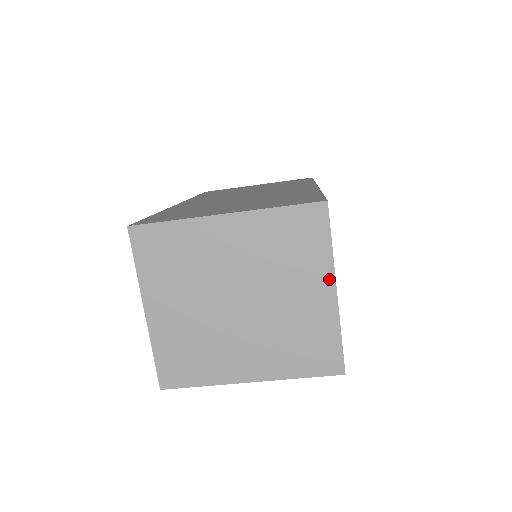
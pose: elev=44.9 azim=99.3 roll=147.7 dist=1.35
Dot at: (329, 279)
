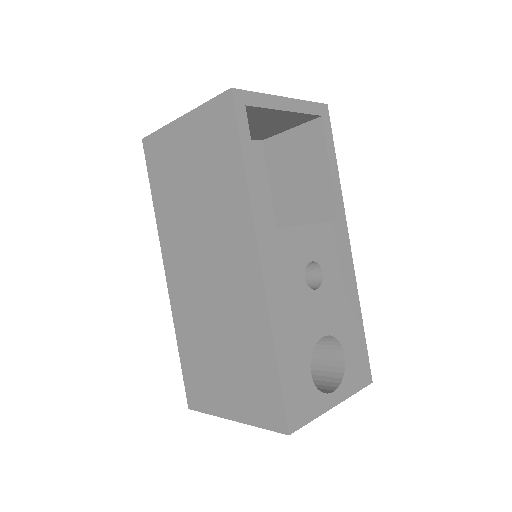
Dot at: (325, 409)
